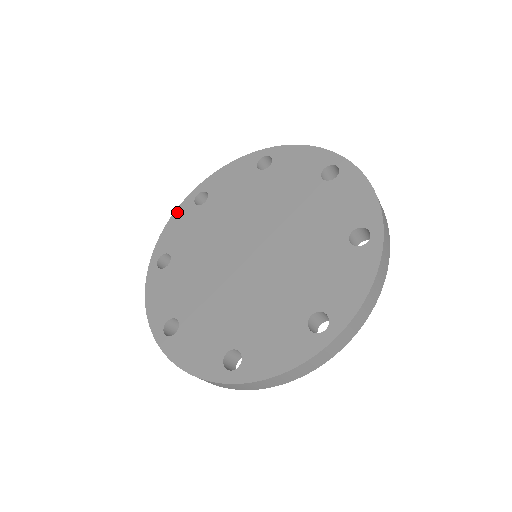
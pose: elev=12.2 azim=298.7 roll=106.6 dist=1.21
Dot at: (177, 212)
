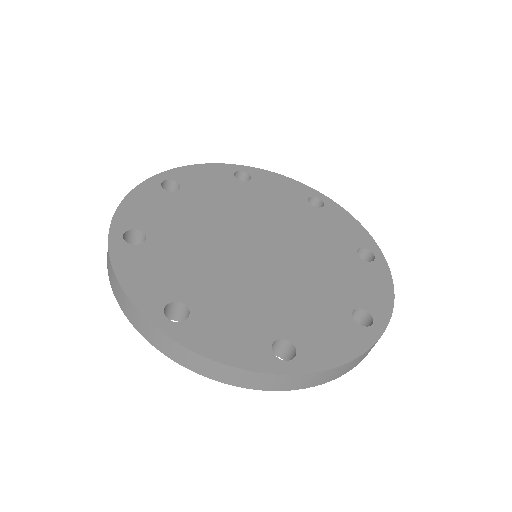
Dot at: (138, 190)
